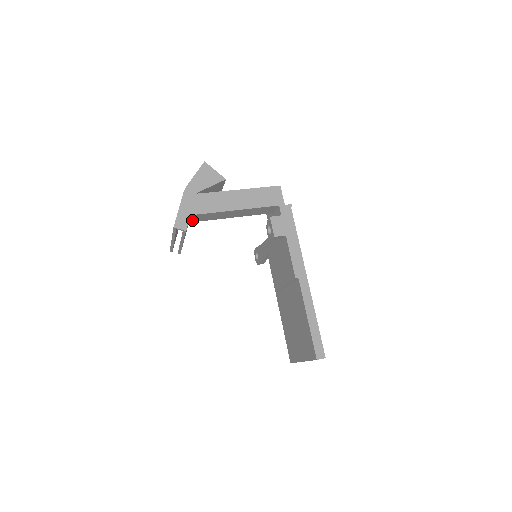
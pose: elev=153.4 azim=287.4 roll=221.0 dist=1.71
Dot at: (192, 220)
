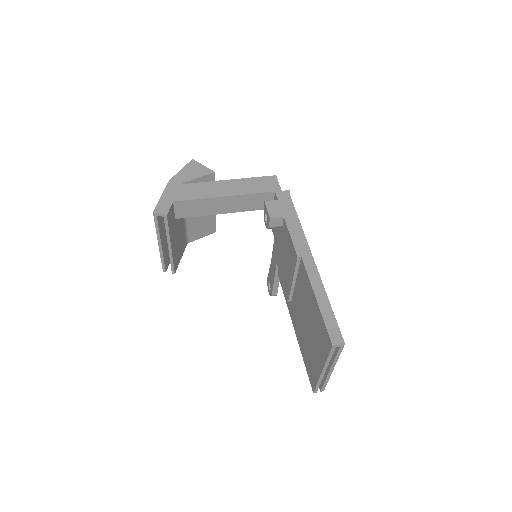
Dot at: (178, 214)
